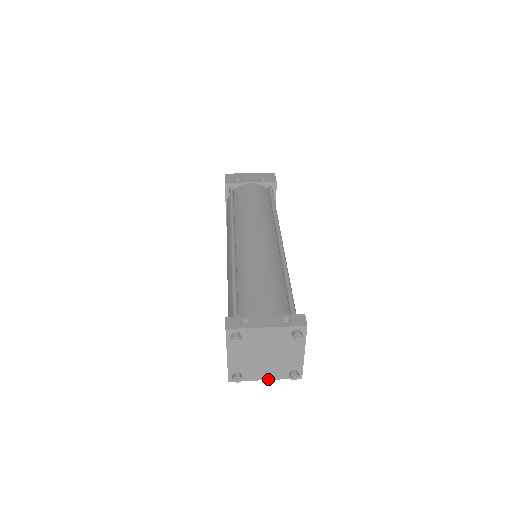
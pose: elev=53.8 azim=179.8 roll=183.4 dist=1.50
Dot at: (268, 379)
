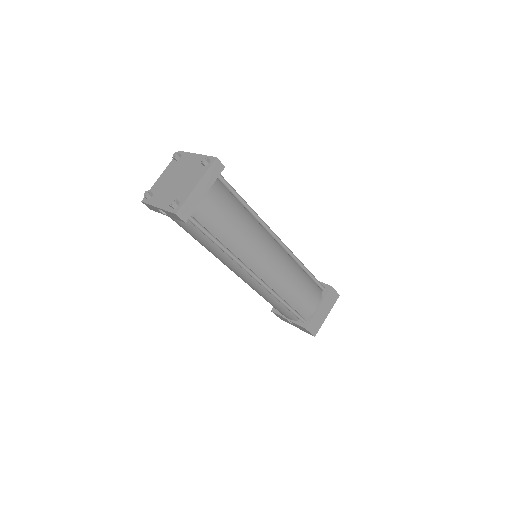
Dot at: (159, 207)
